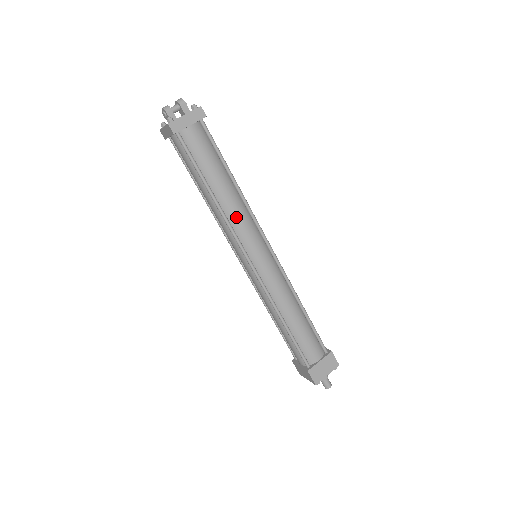
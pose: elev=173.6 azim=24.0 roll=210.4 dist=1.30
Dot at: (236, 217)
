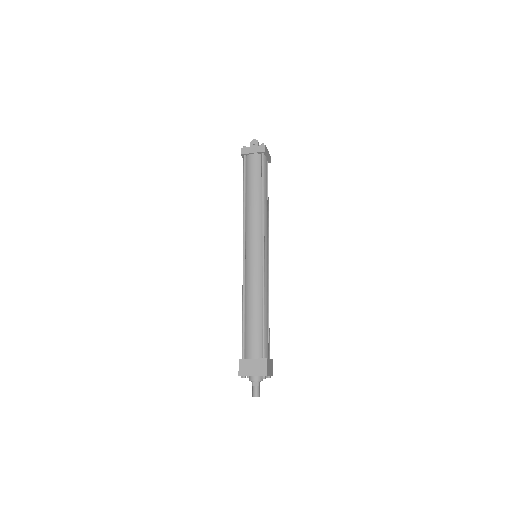
Dot at: (266, 219)
